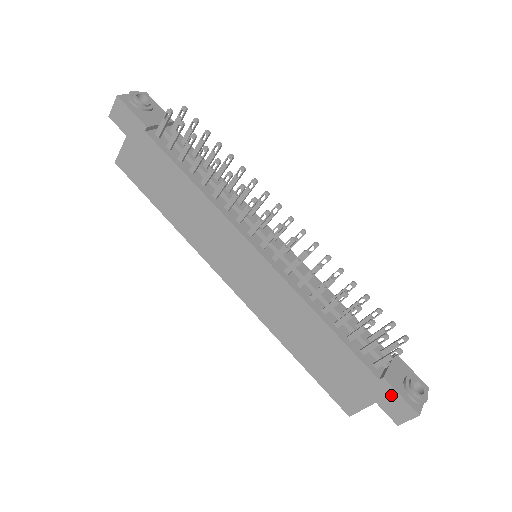
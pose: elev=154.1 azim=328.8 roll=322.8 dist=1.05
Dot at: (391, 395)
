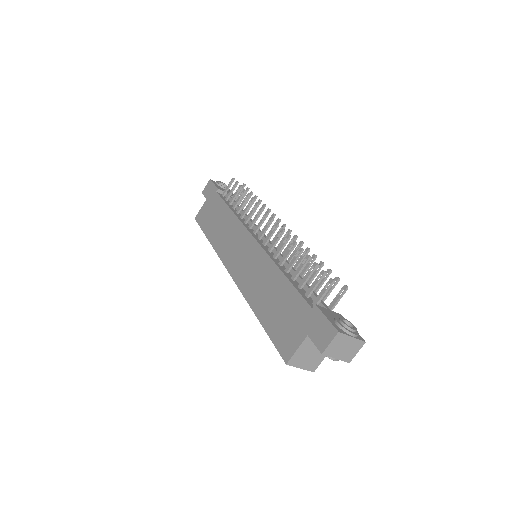
Dot at: (319, 320)
